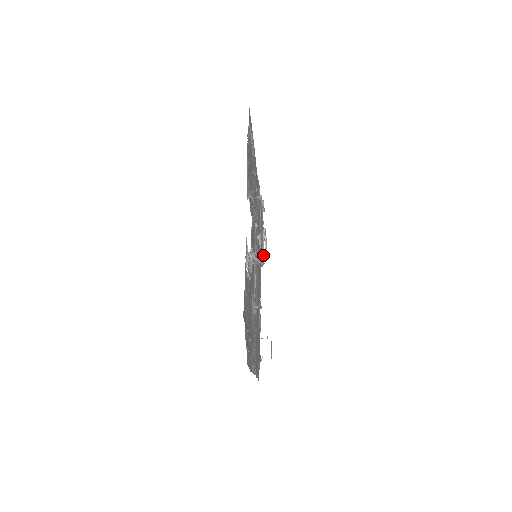
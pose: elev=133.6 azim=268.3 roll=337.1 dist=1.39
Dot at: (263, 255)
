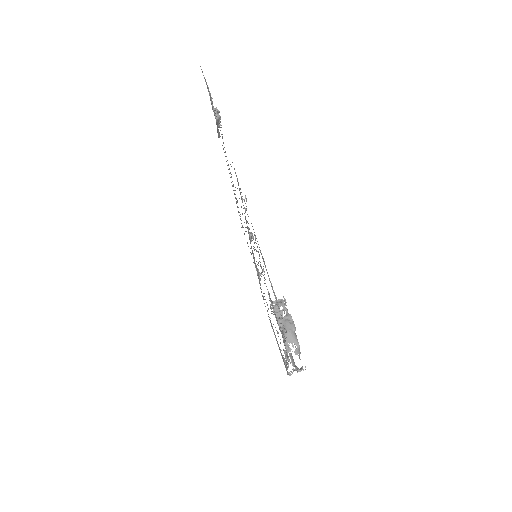
Dot at: occluded
